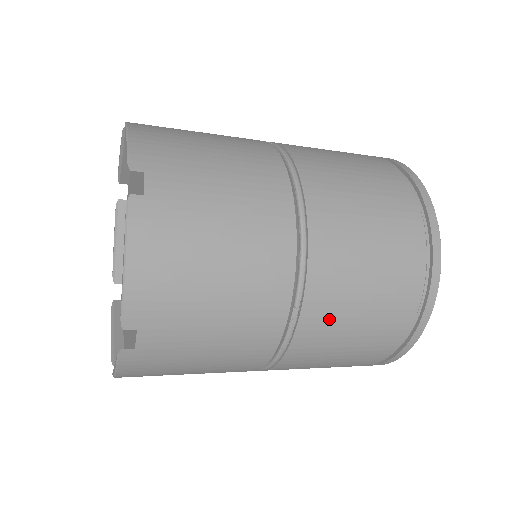
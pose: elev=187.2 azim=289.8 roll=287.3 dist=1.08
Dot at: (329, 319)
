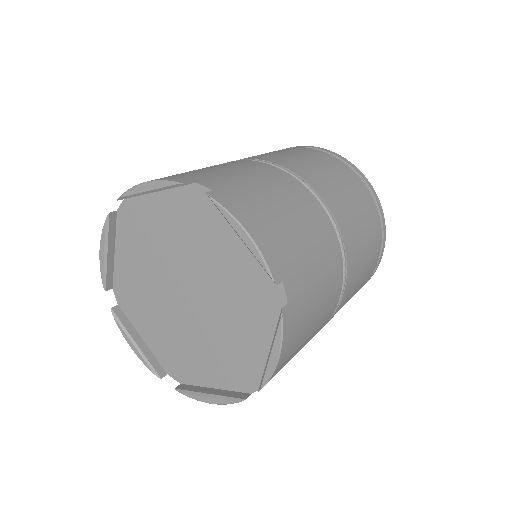
Dot at: (350, 225)
